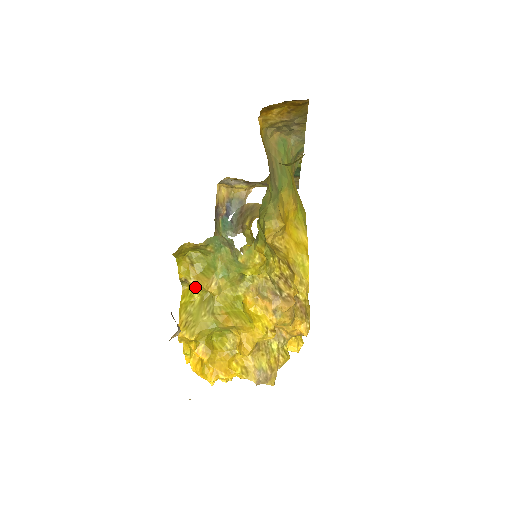
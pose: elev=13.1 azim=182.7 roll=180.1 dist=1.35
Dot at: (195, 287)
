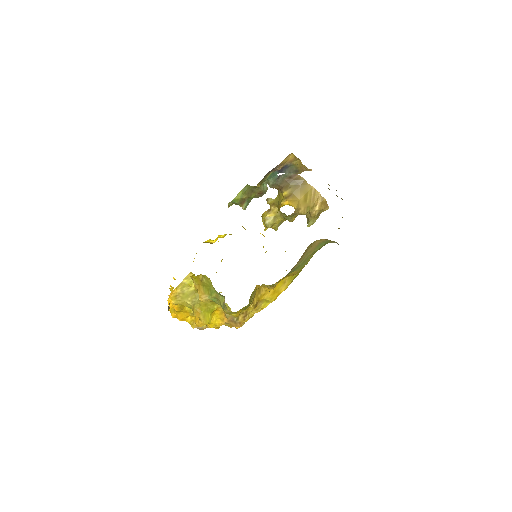
Dot at: (195, 287)
